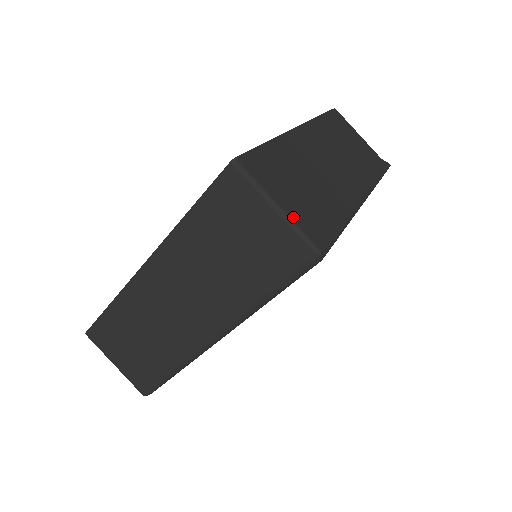
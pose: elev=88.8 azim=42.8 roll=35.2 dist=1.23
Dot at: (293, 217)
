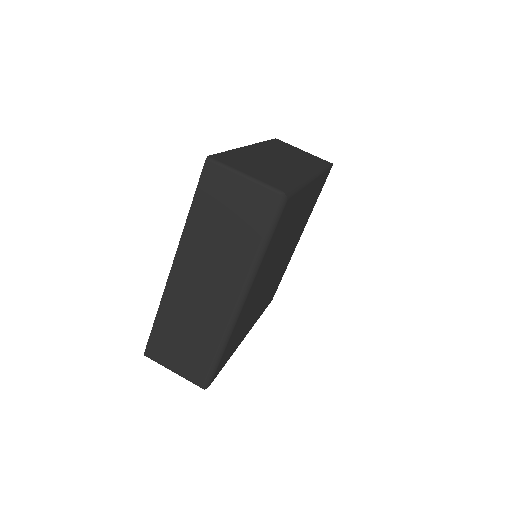
Dot at: (258, 178)
